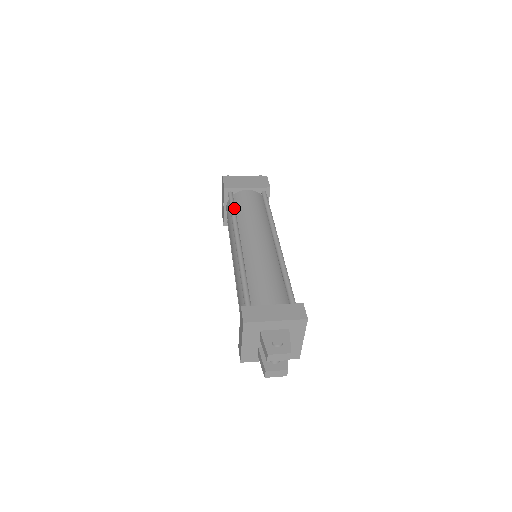
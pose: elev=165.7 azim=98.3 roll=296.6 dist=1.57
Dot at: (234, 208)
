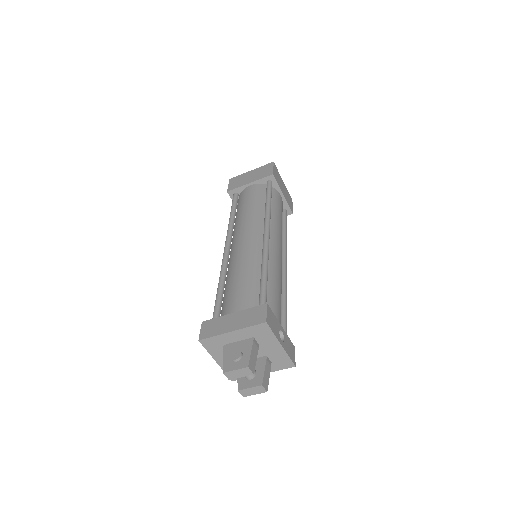
Dot at: (233, 210)
